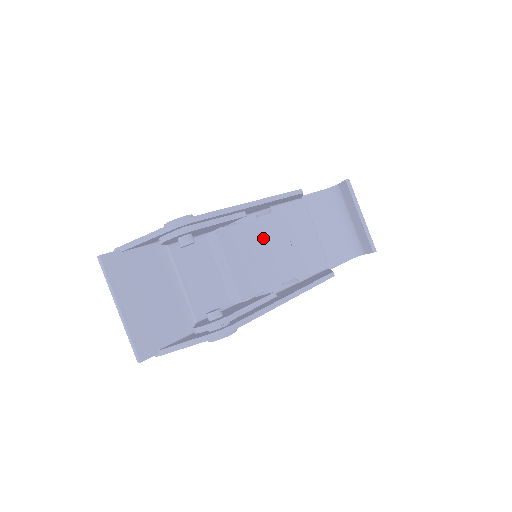
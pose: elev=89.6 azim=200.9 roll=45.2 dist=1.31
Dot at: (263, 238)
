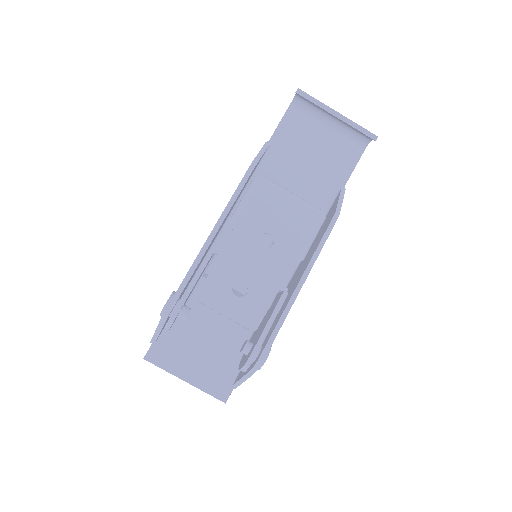
Dot at: (240, 260)
